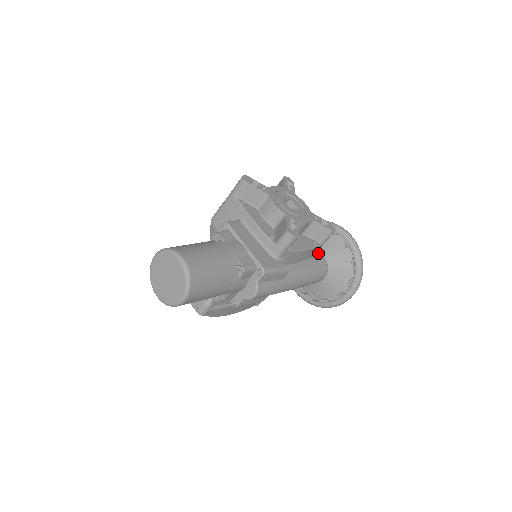
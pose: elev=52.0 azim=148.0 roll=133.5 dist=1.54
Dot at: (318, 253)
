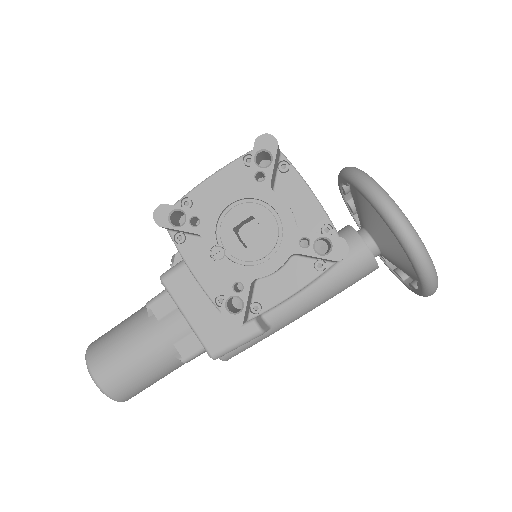
Dot at: (357, 241)
